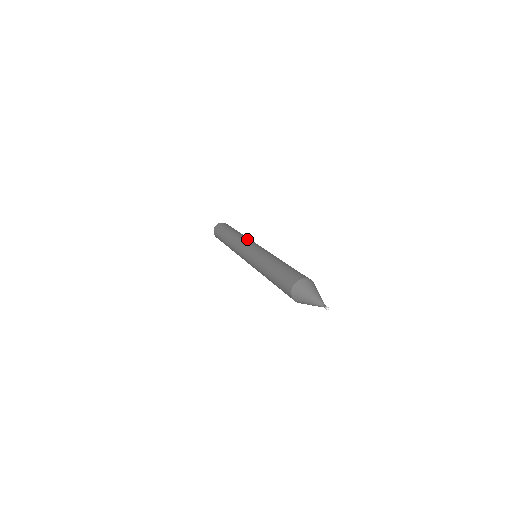
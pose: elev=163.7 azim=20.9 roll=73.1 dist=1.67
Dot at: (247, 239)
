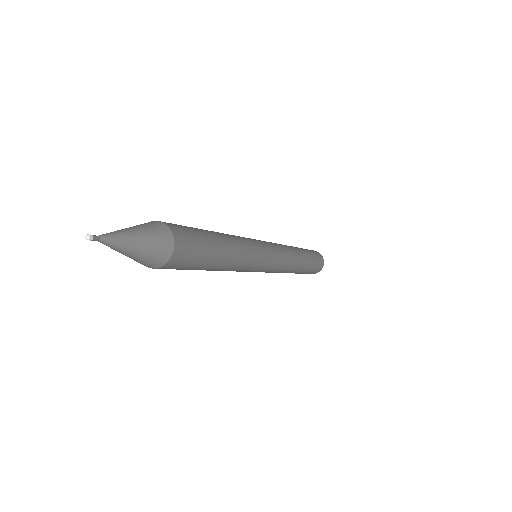
Dot at: occluded
